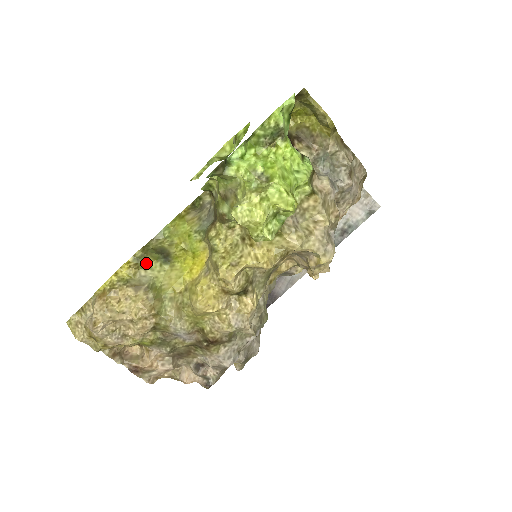
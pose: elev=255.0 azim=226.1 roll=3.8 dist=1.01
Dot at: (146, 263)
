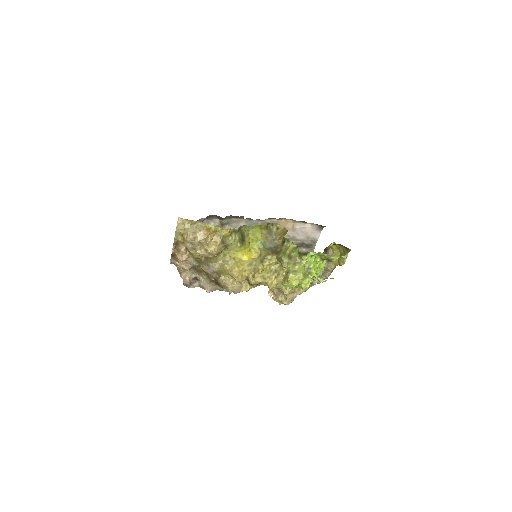
Dot at: (235, 236)
